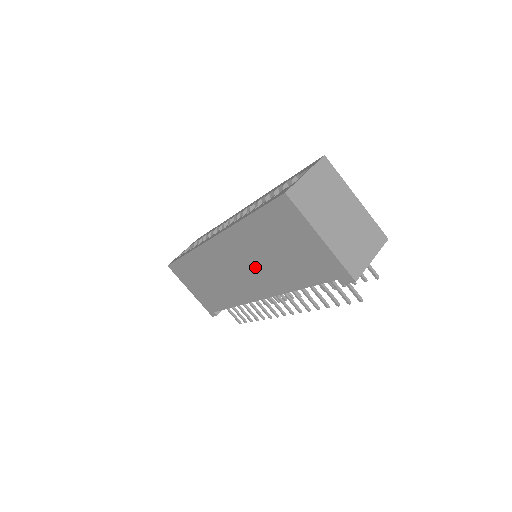
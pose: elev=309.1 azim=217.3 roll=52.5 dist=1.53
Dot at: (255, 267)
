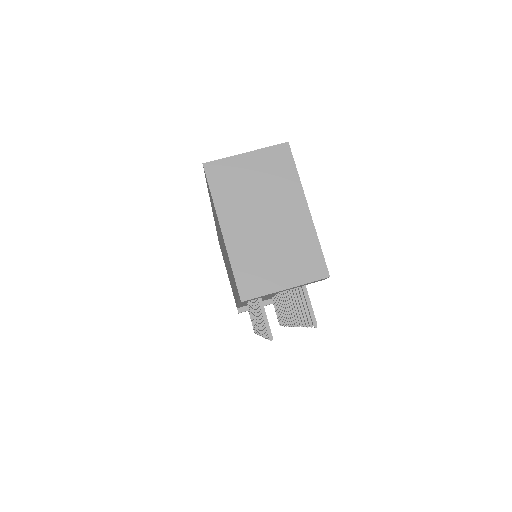
Dot at: occluded
